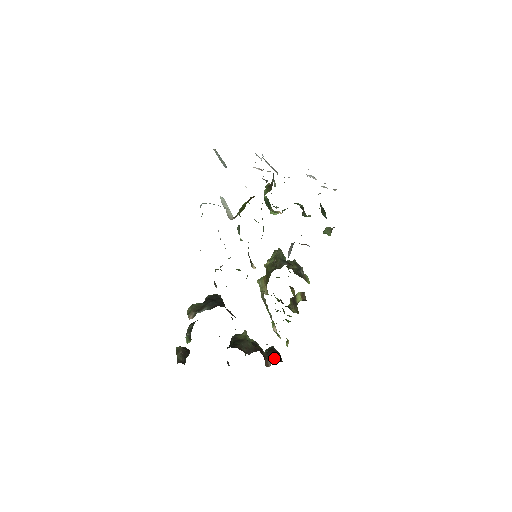
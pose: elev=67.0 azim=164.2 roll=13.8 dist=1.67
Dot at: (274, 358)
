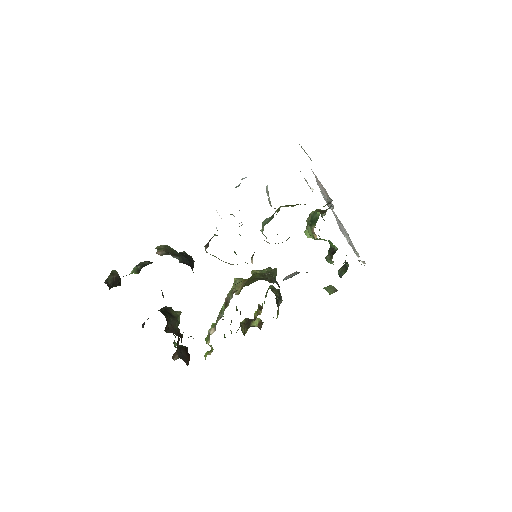
Dot at: (183, 357)
